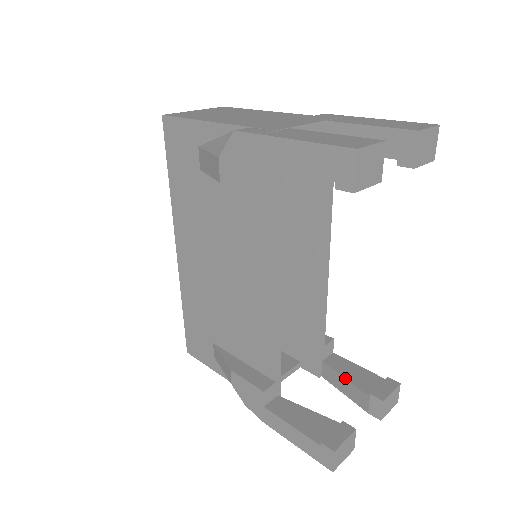
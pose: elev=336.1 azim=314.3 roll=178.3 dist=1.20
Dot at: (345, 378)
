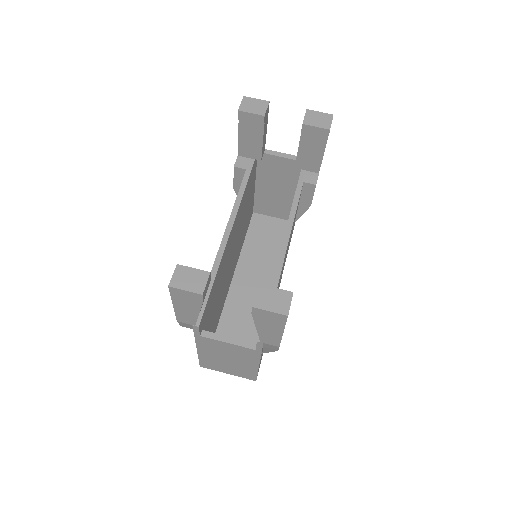
Dot at: occluded
